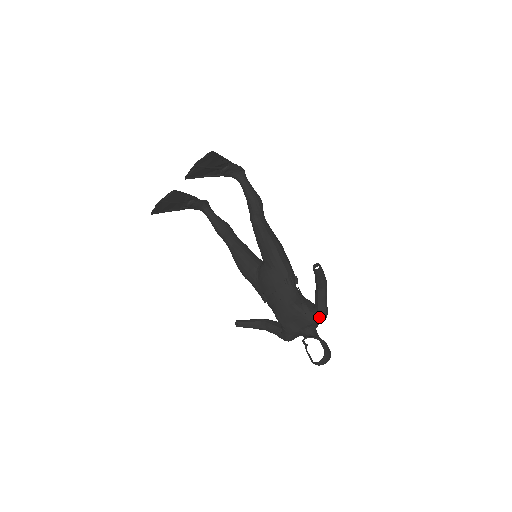
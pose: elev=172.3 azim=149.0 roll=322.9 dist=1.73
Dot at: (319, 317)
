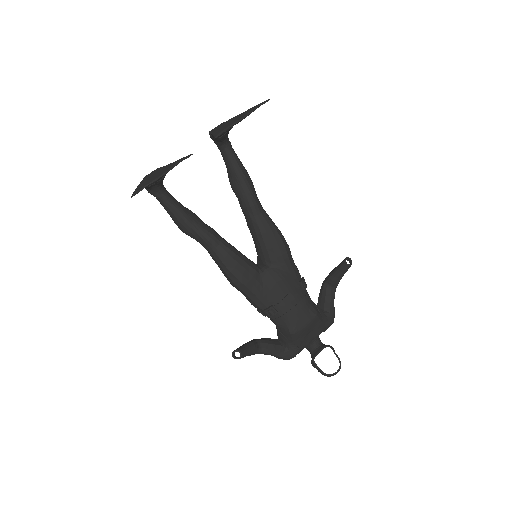
Dot at: (333, 320)
